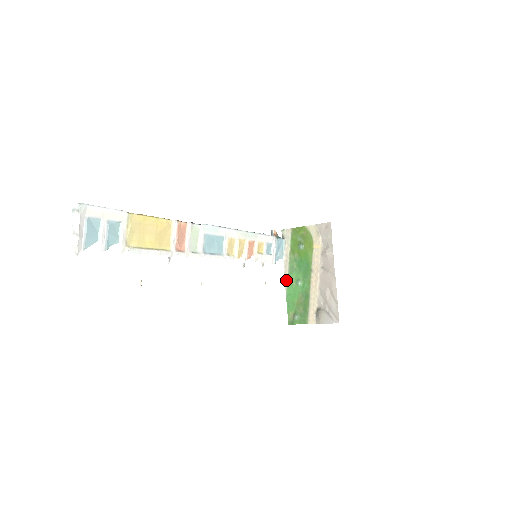
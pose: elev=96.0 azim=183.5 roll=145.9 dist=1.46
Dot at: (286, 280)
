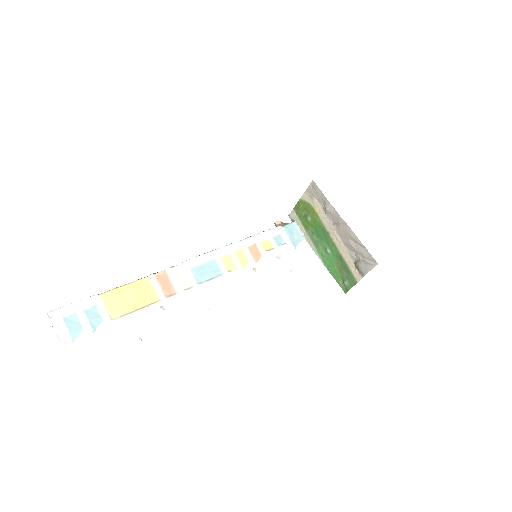
Dot at: (318, 256)
